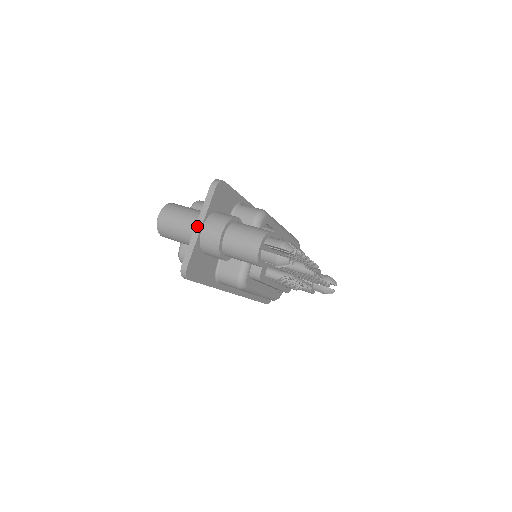
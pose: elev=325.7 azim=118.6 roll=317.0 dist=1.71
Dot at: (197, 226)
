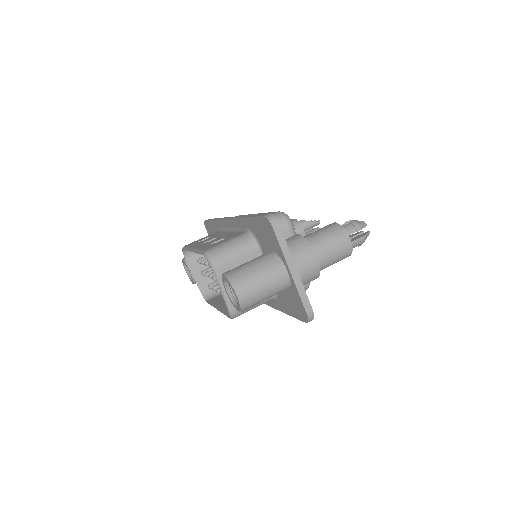
Dot at: (292, 272)
